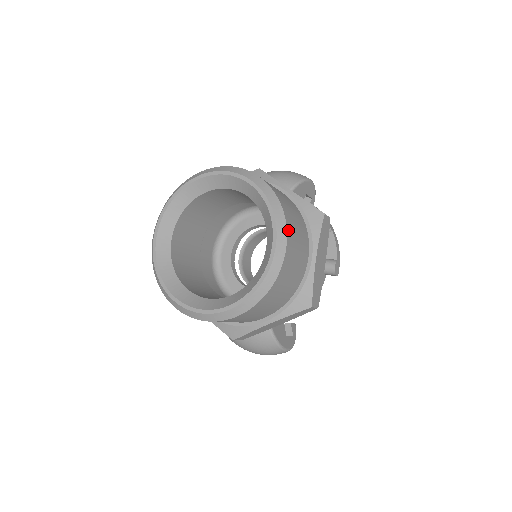
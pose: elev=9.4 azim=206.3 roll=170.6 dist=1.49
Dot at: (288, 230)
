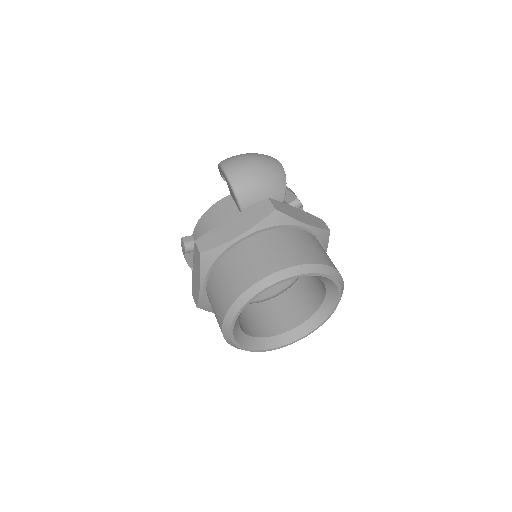
Dot at: occluded
